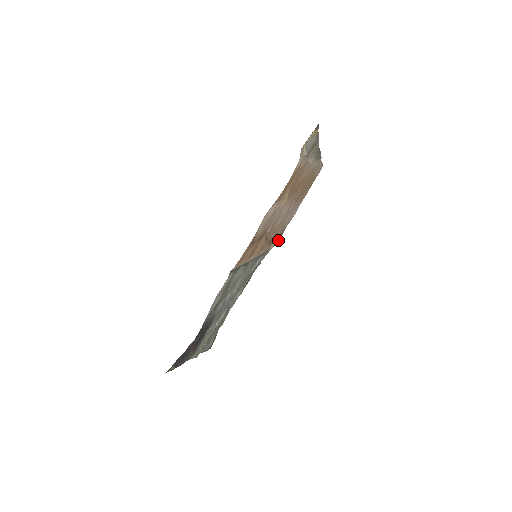
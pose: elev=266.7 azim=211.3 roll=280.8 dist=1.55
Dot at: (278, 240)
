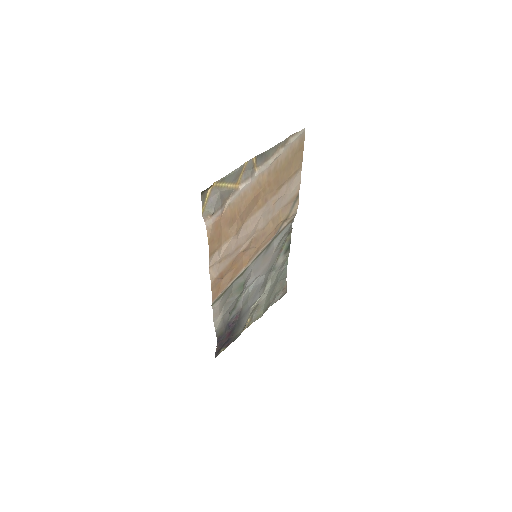
Dot at: (294, 210)
